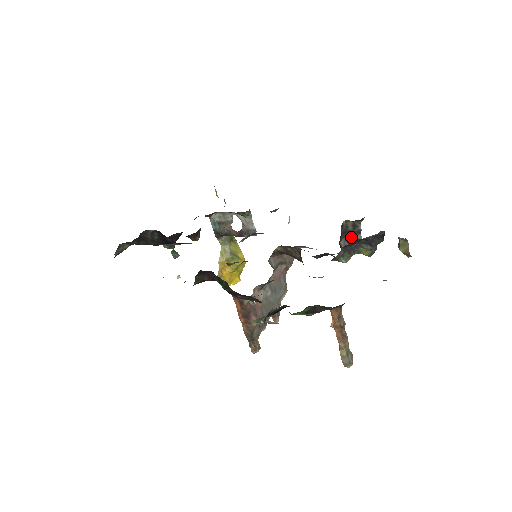
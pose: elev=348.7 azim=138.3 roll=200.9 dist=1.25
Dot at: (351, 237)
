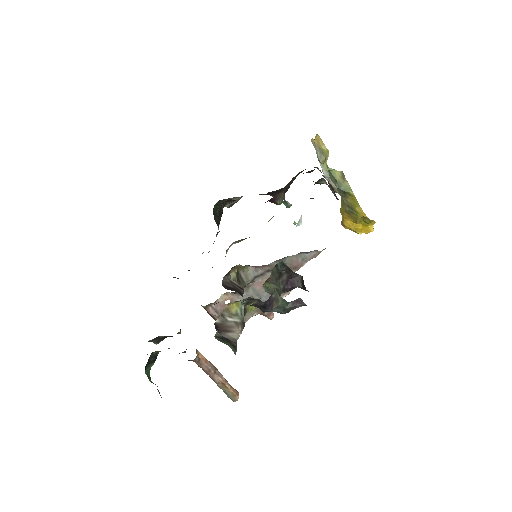
Dot at: occluded
